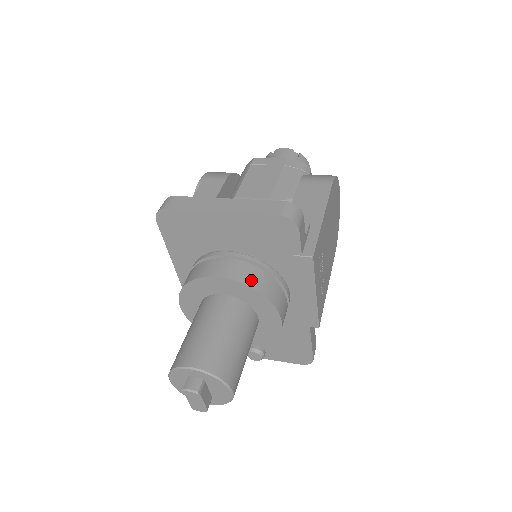
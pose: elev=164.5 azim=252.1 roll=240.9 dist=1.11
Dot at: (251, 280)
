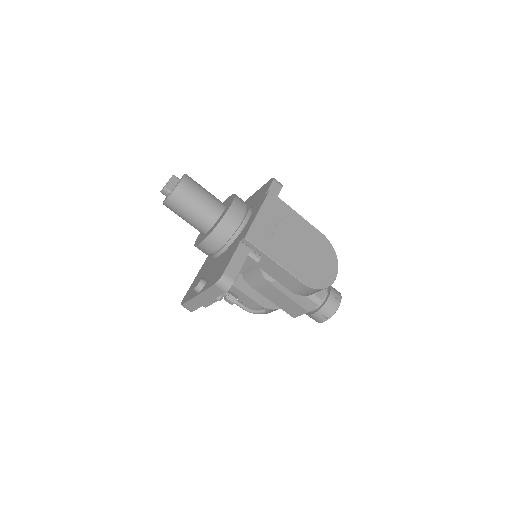
Dot at: occluded
